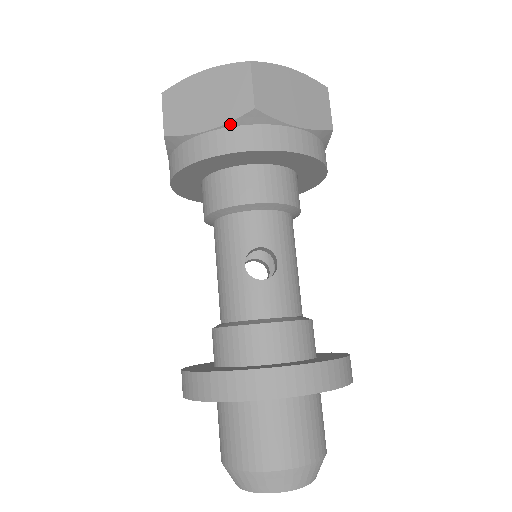
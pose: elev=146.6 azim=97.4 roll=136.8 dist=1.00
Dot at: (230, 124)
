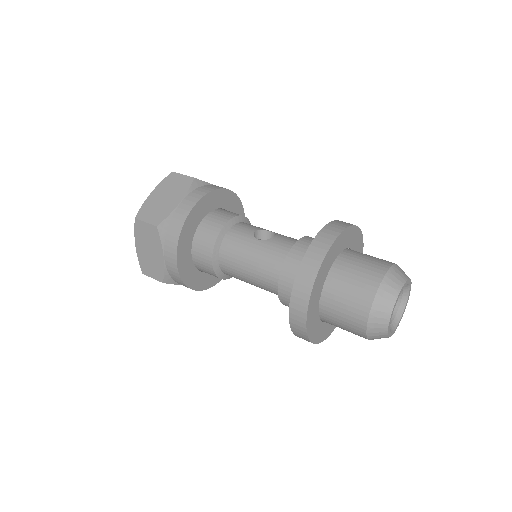
Dot at: (188, 192)
